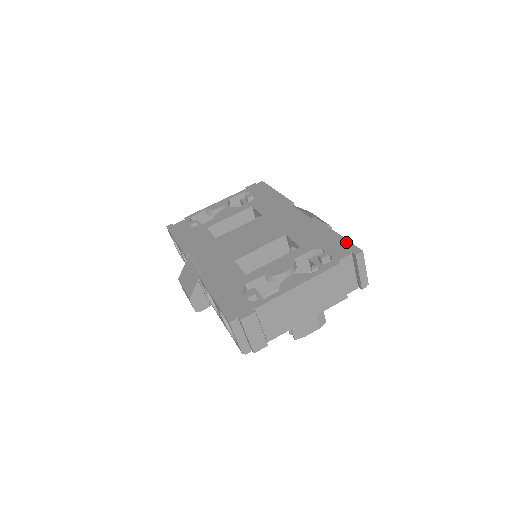
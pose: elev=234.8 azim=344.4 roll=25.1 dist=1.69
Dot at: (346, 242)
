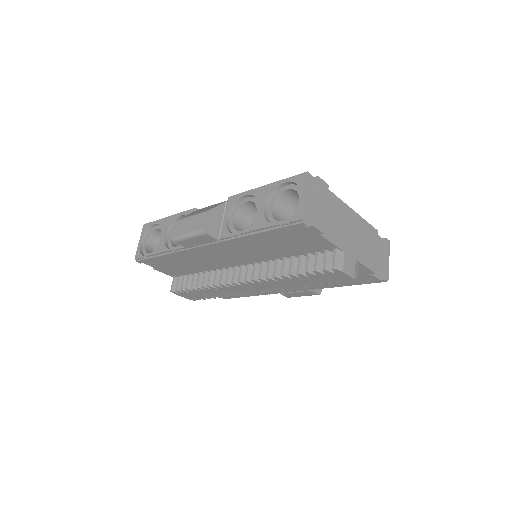
Dot at: occluded
